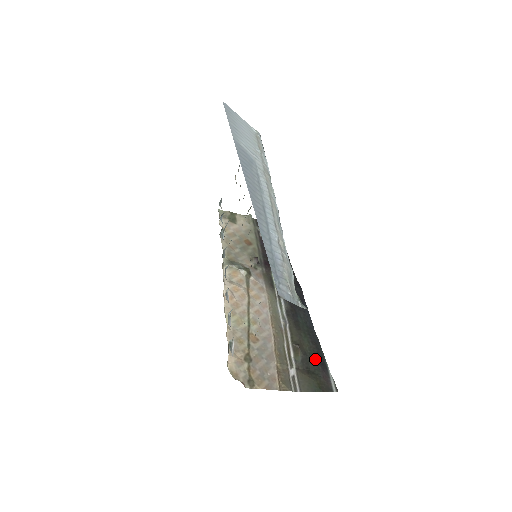
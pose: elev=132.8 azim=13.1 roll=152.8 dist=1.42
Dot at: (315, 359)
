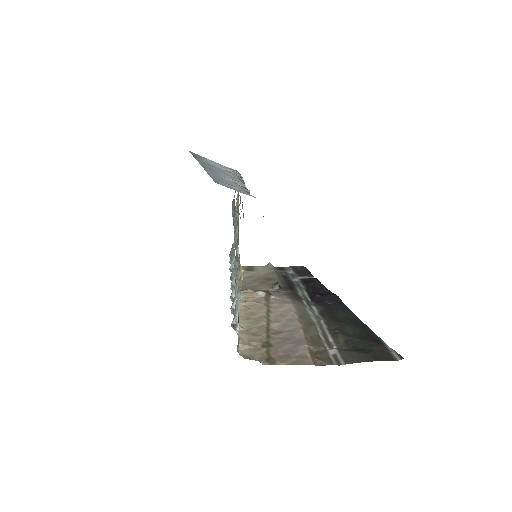
Dot at: (363, 338)
